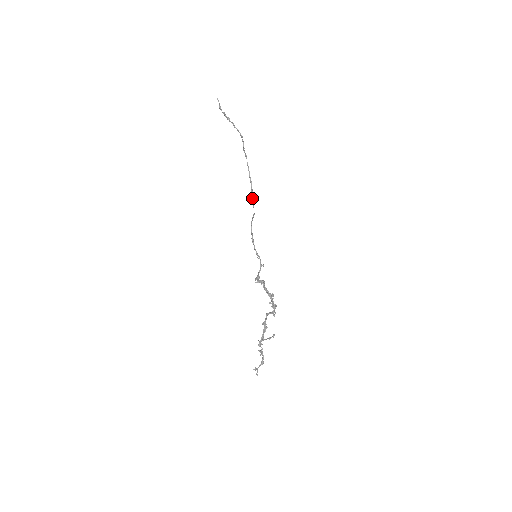
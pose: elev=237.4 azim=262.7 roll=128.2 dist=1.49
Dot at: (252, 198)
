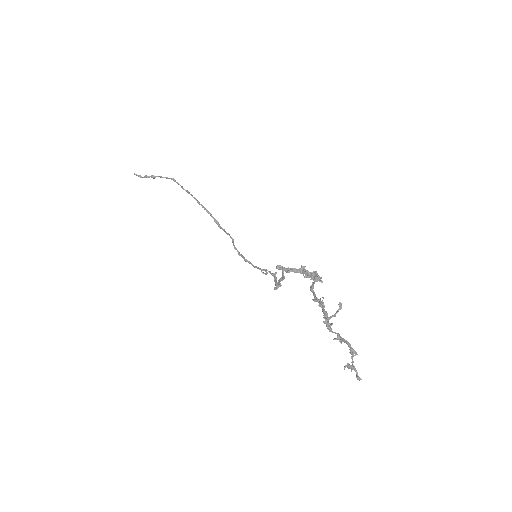
Dot at: (220, 227)
